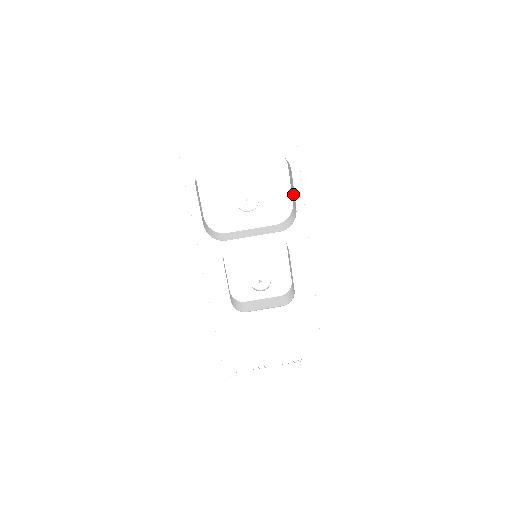
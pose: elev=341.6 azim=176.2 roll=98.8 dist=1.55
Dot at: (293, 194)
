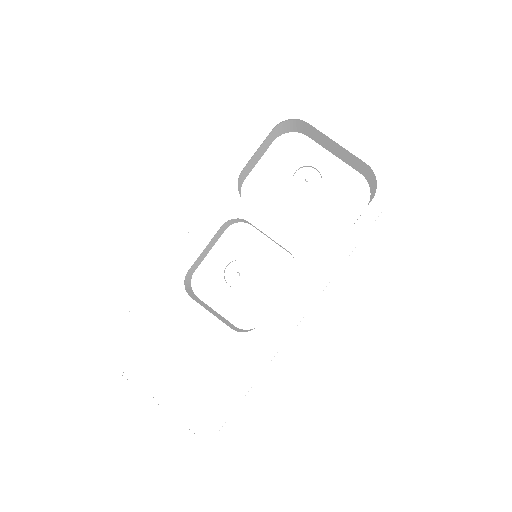
Dot at: occluded
